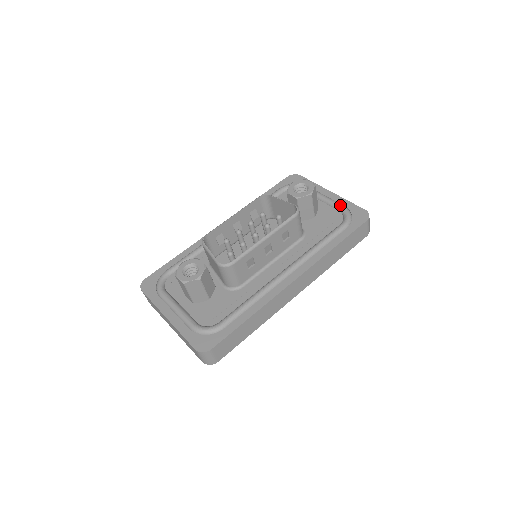
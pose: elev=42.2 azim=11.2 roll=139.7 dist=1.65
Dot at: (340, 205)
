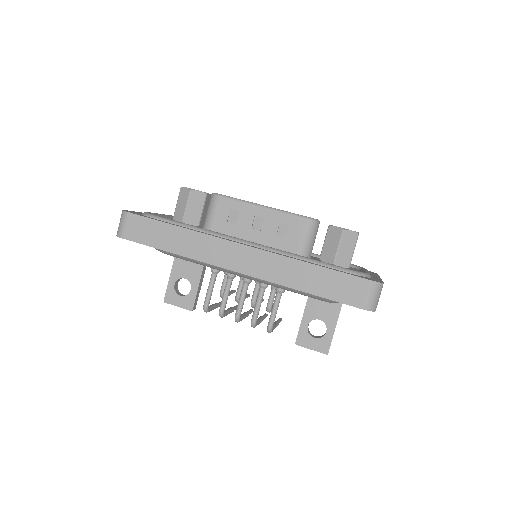
Dot at: occluded
